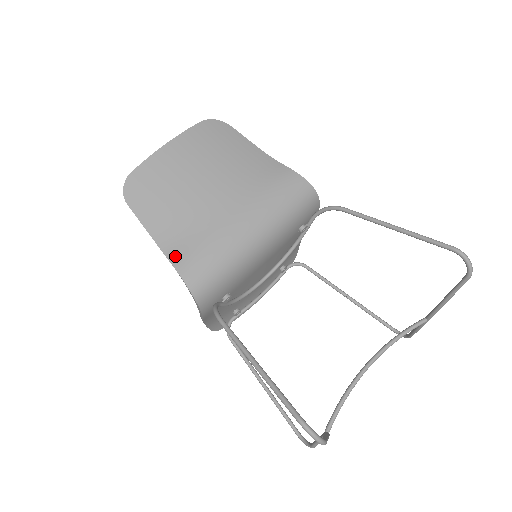
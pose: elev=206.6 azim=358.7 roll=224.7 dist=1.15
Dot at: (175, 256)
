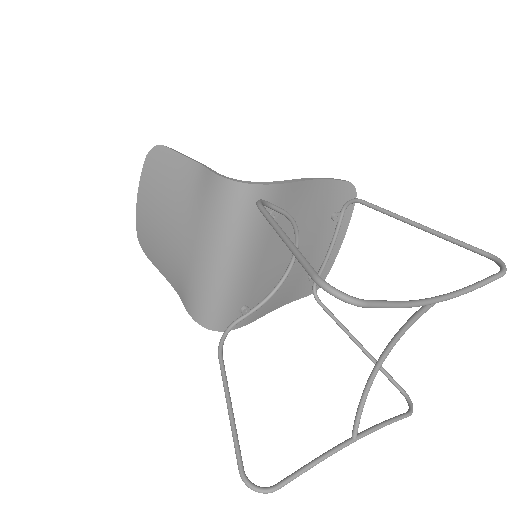
Dot at: (183, 299)
